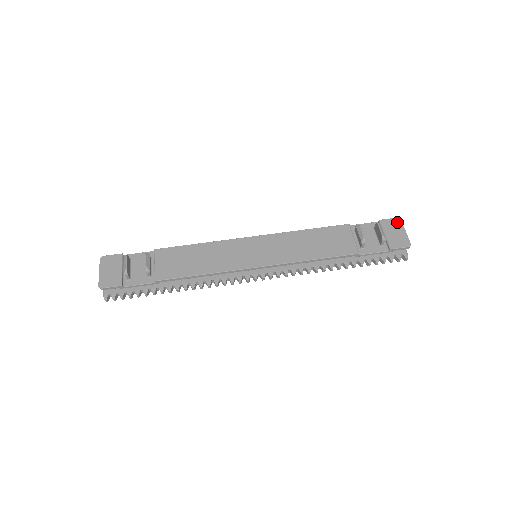
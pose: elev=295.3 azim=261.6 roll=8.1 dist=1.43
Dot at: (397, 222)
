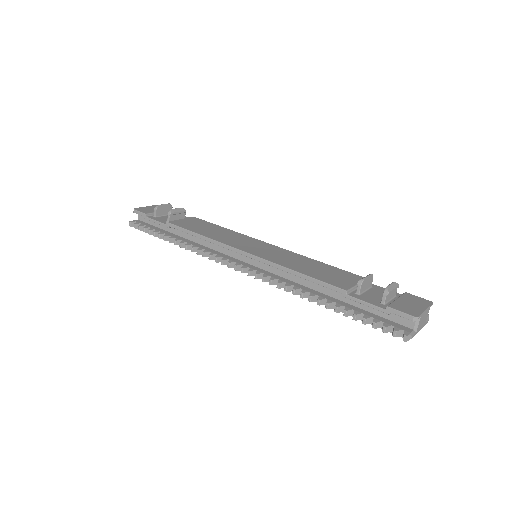
Dot at: (425, 302)
